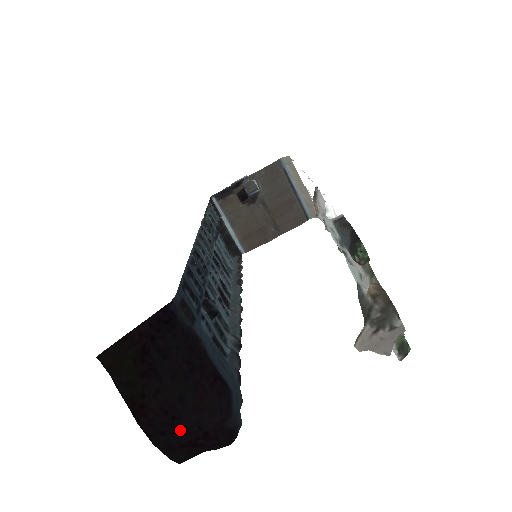
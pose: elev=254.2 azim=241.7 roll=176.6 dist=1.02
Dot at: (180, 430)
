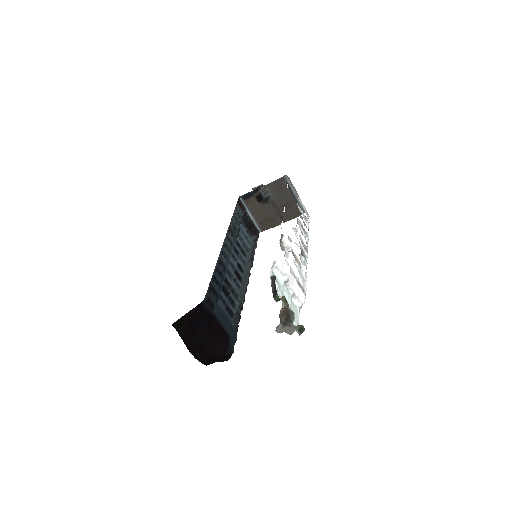
Dot at: (206, 354)
